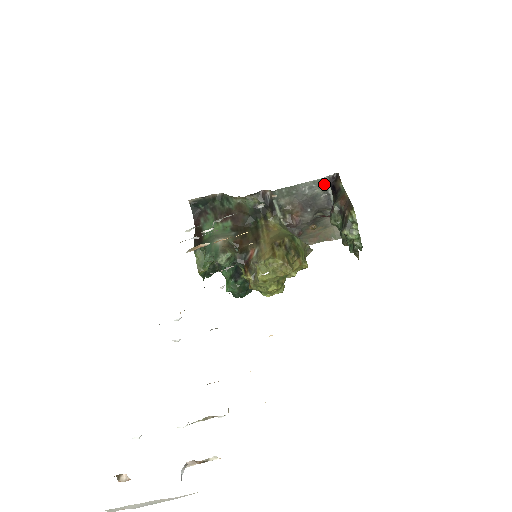
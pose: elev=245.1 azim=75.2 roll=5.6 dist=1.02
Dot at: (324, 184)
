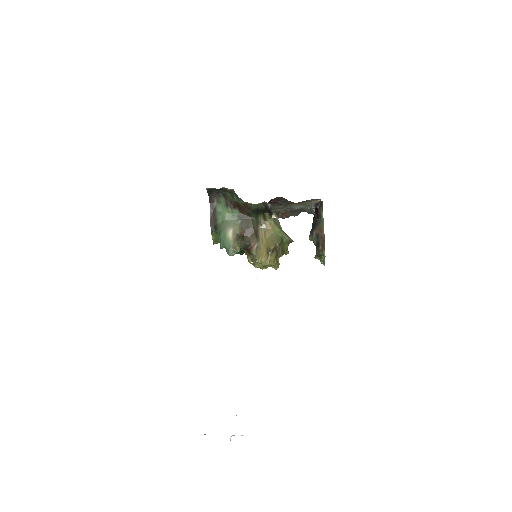
Dot at: (311, 206)
